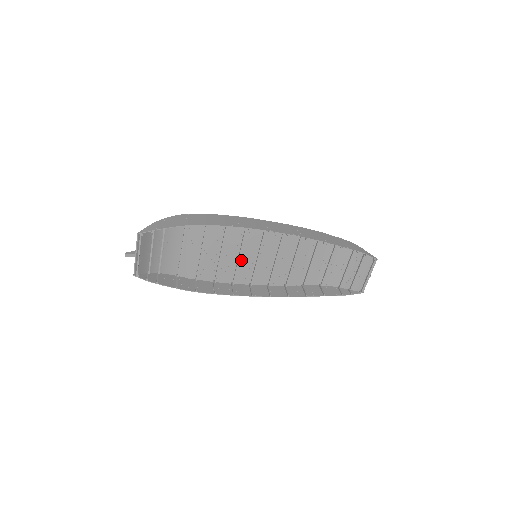
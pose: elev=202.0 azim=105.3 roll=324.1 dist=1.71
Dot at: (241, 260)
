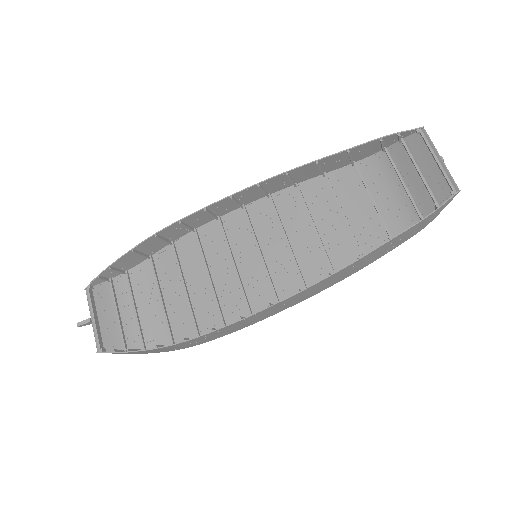
Dot at: (244, 277)
